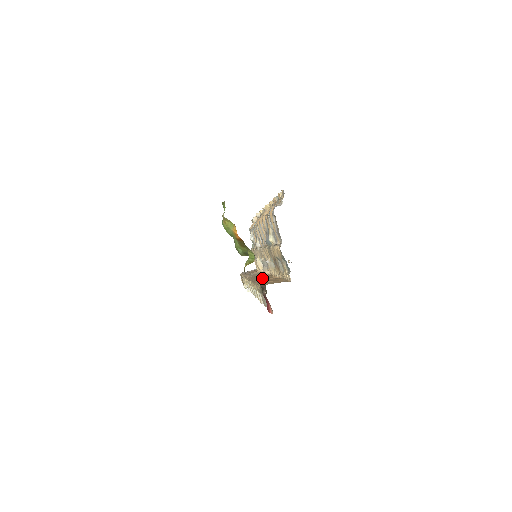
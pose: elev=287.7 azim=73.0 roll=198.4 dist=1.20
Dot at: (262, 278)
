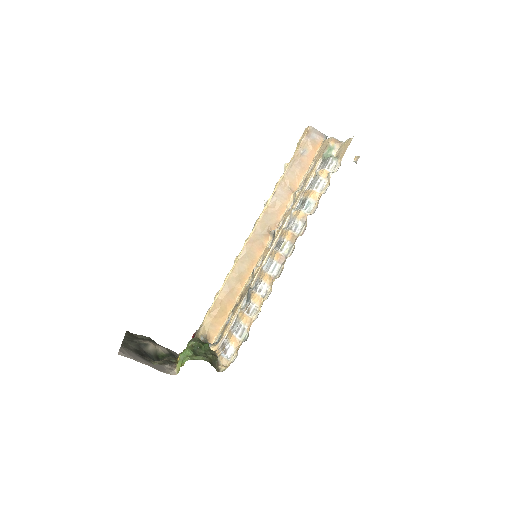
Dot at: (246, 264)
